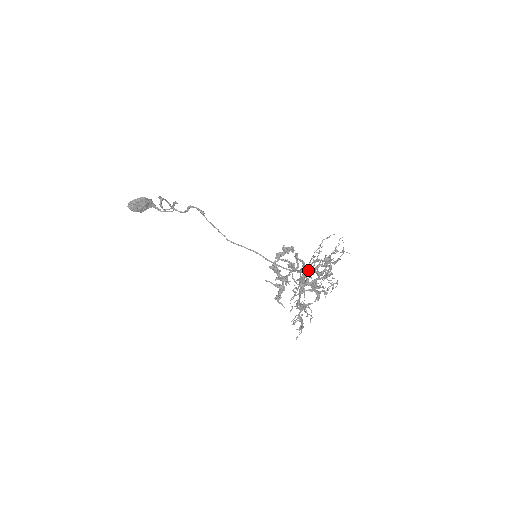
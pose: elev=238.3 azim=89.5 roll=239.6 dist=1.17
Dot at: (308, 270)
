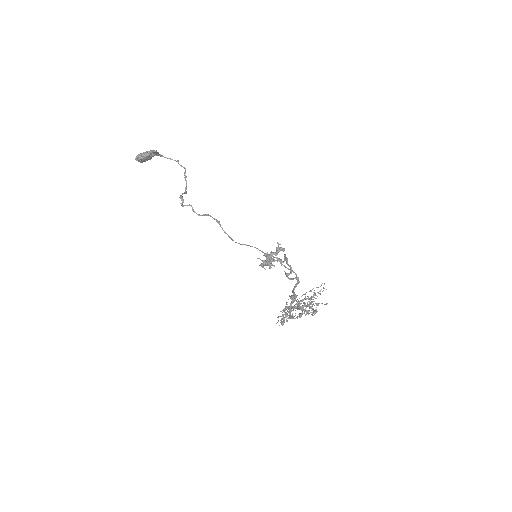
Dot at: (299, 309)
